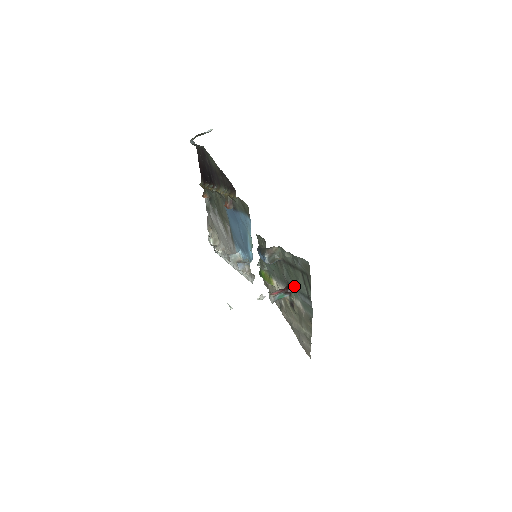
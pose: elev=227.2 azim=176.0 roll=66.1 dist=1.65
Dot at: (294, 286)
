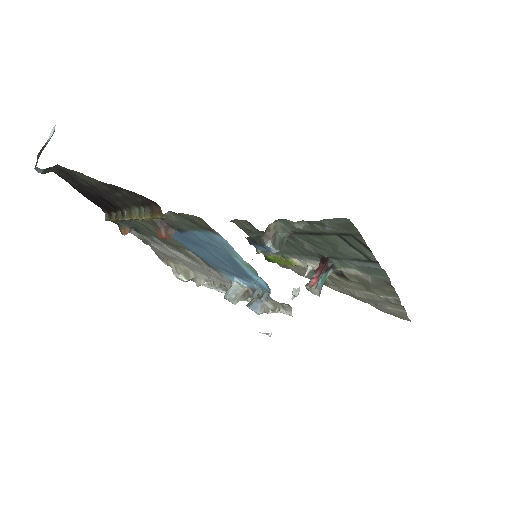
Dot at: (333, 255)
